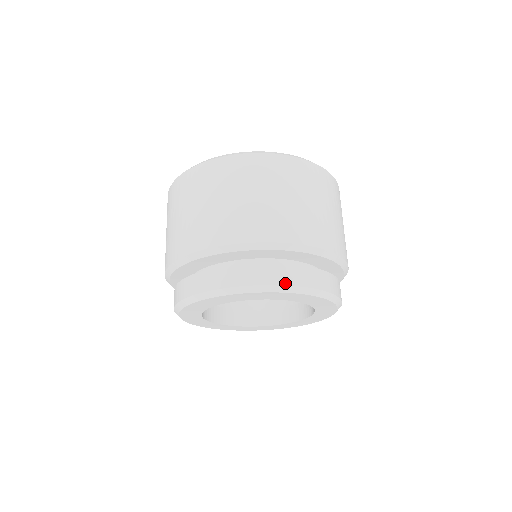
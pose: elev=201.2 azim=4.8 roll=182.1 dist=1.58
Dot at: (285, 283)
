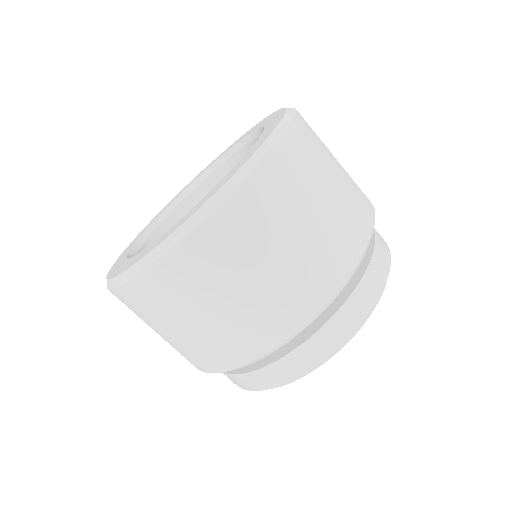
Dot at: (376, 298)
